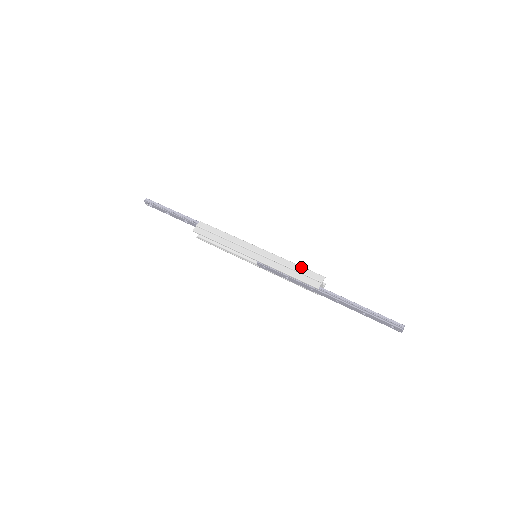
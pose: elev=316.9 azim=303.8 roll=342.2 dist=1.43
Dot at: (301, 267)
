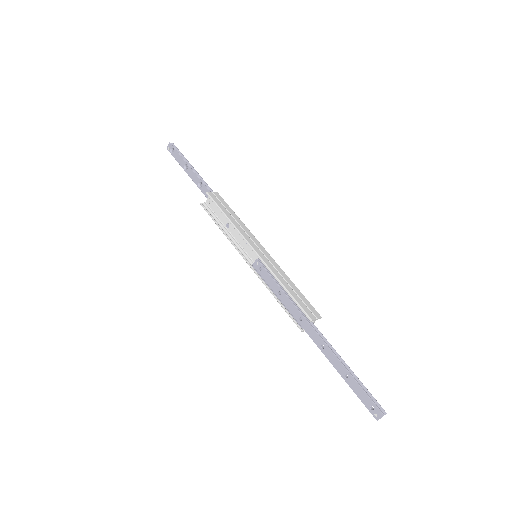
Dot at: (301, 293)
